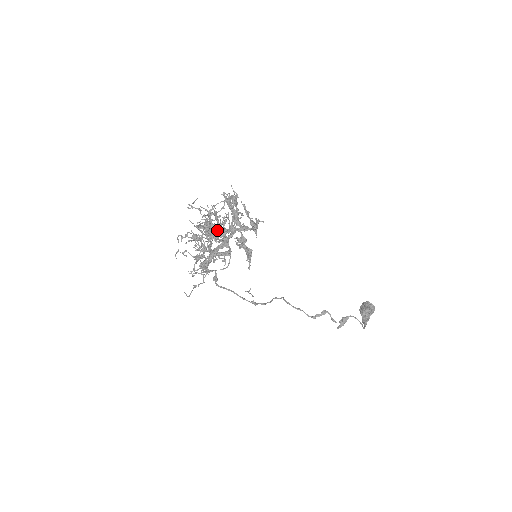
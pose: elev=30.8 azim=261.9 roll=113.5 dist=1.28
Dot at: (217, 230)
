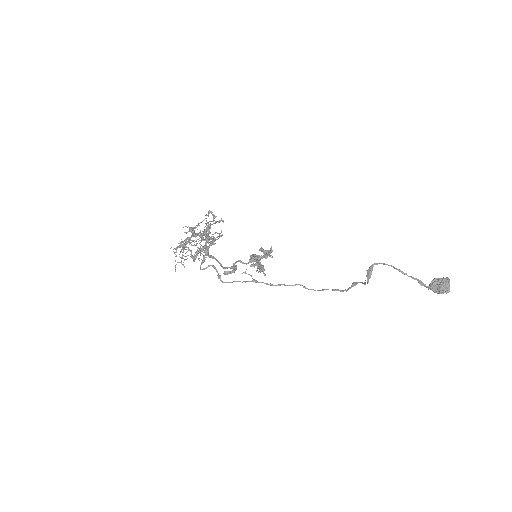
Dot at: (205, 237)
